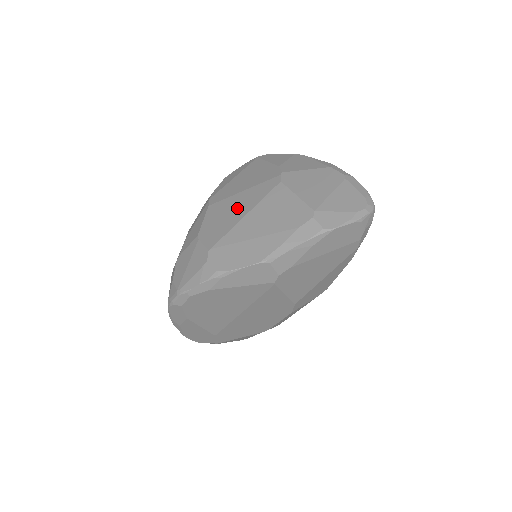
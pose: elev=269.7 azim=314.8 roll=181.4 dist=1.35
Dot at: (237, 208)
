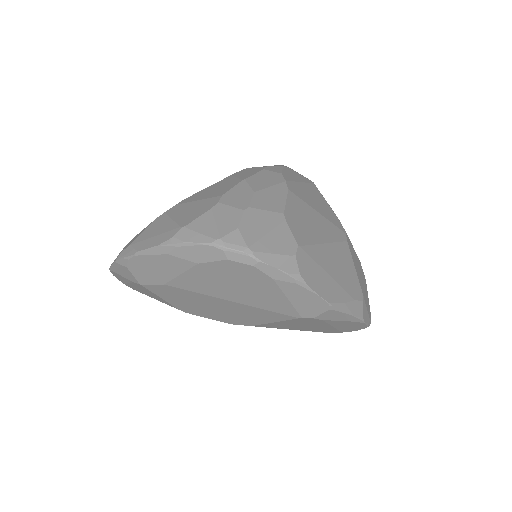
Dot at: (317, 226)
